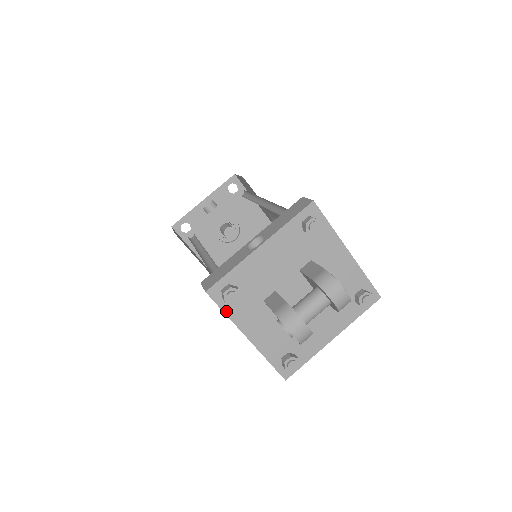
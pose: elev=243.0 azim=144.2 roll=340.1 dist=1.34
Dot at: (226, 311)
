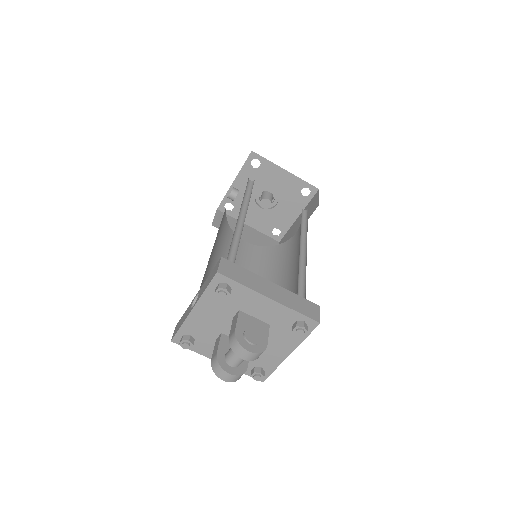
Dot at: (192, 349)
